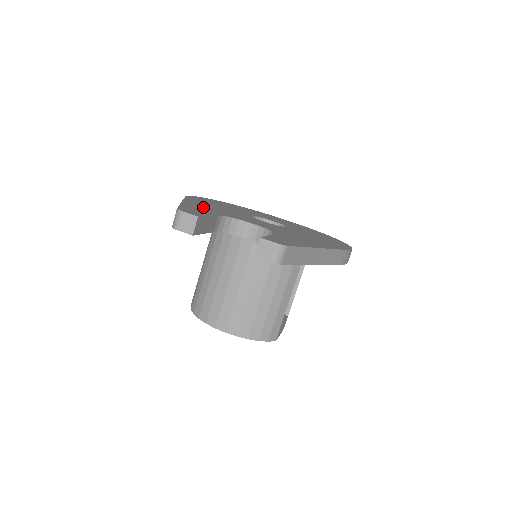
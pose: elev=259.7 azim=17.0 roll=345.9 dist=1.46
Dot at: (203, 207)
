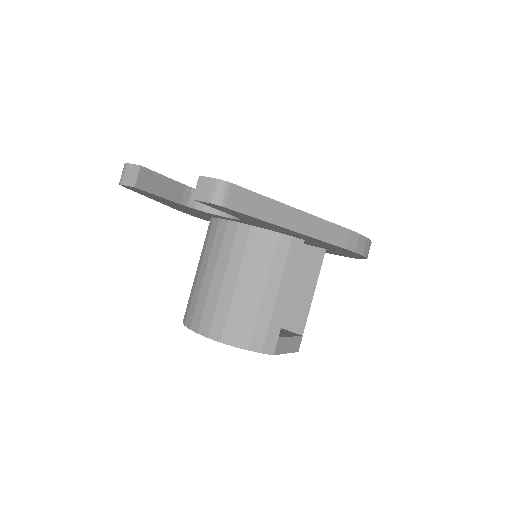
Dot at: occluded
